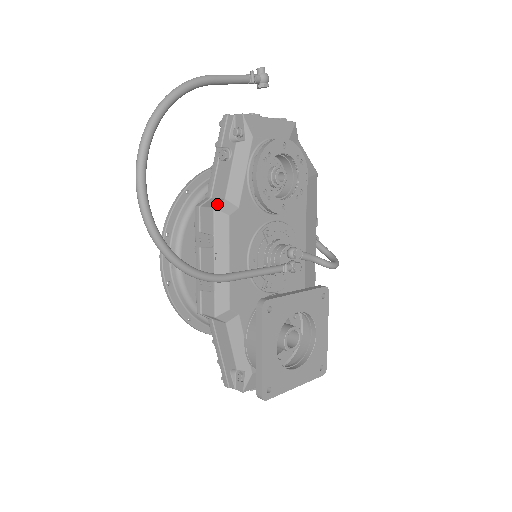
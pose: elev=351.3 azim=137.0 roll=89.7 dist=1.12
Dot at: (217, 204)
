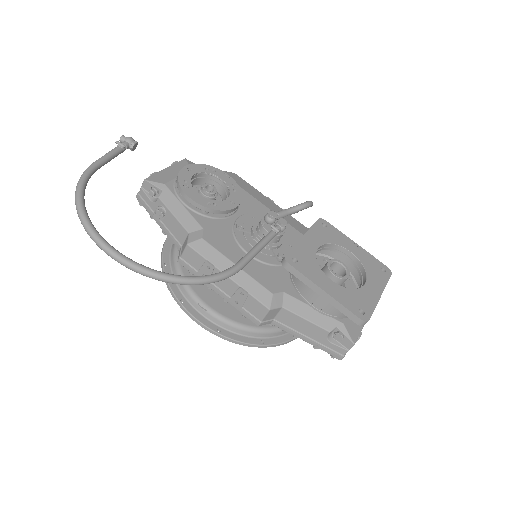
Dot at: (187, 240)
